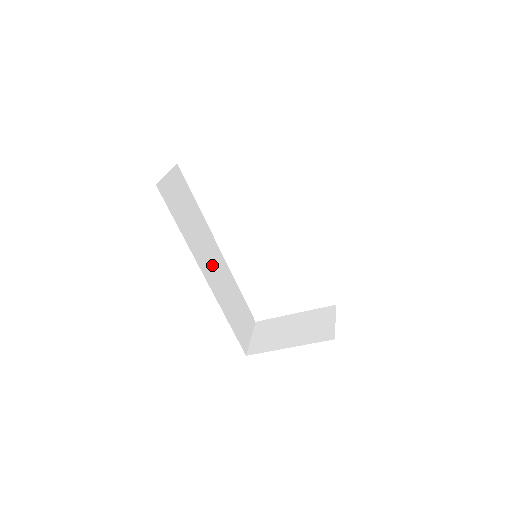
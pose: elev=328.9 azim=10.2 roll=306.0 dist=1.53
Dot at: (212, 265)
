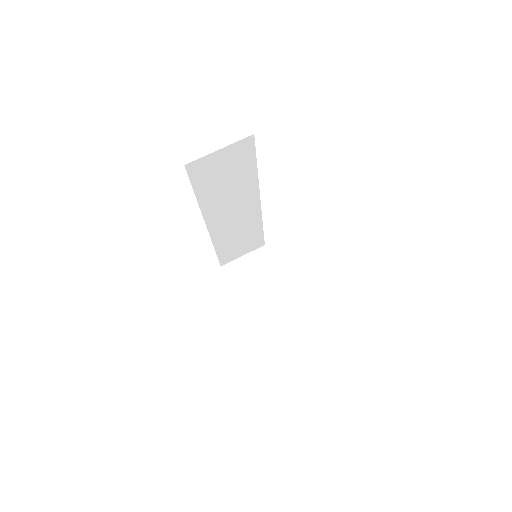
Dot at: (231, 215)
